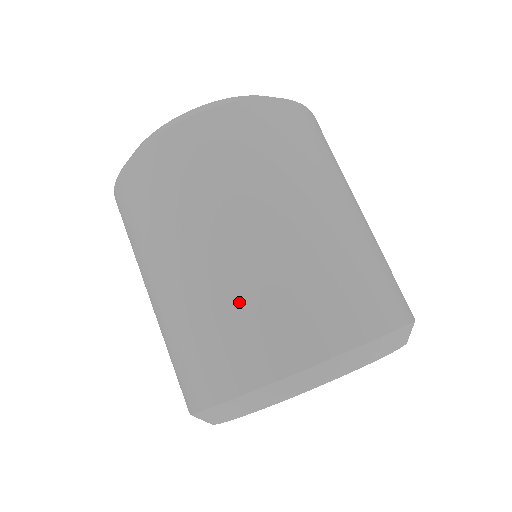
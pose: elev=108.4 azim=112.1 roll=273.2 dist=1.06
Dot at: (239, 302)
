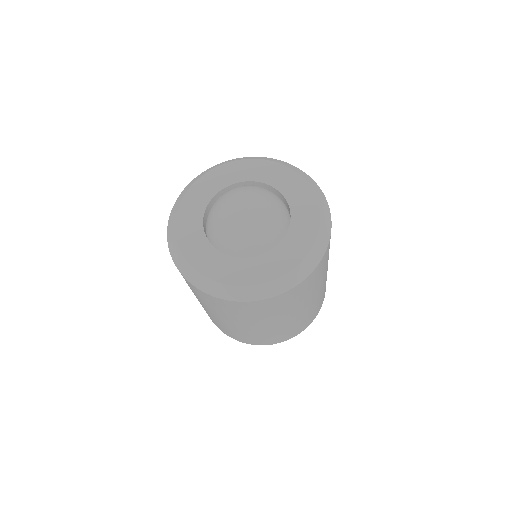
Dot at: (240, 333)
